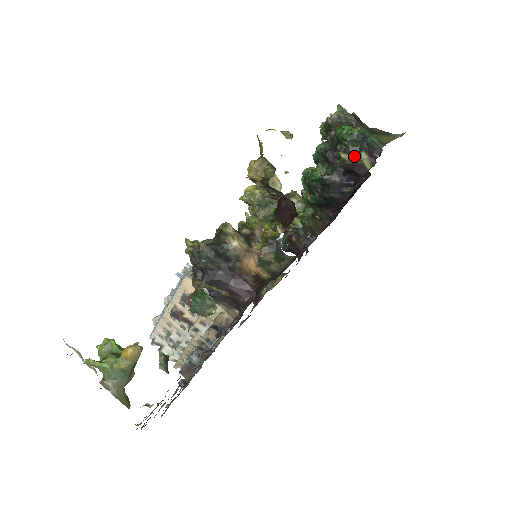
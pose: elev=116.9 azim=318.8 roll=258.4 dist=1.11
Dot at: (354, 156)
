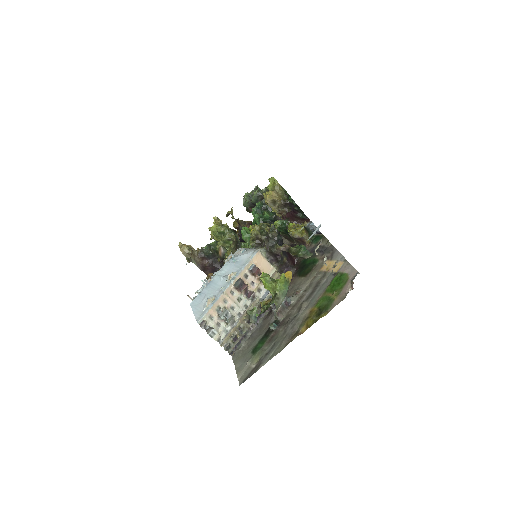
Dot at: occluded
